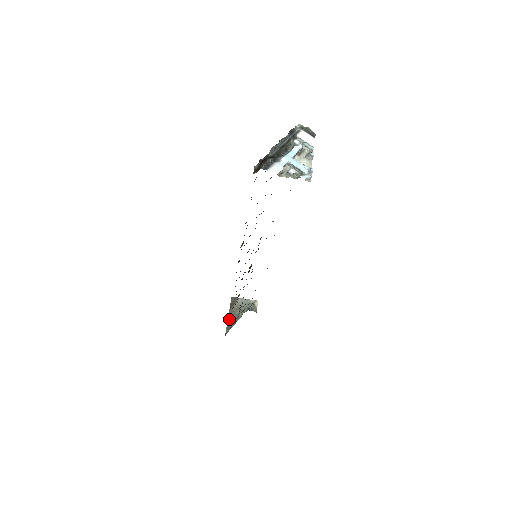
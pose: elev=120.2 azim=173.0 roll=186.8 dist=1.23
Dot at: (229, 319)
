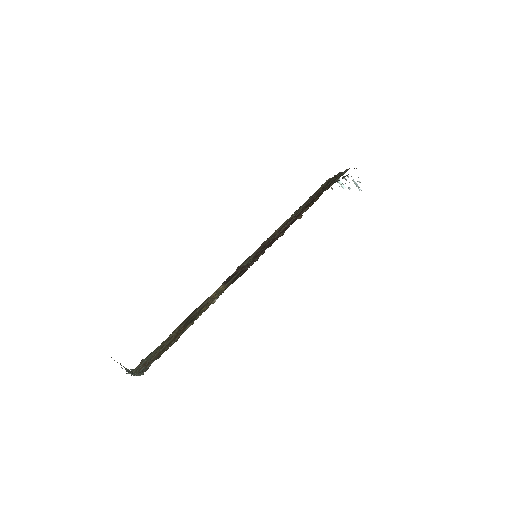
Dot at: occluded
